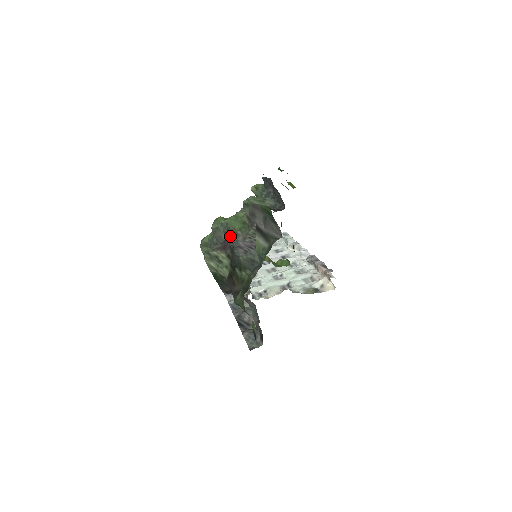
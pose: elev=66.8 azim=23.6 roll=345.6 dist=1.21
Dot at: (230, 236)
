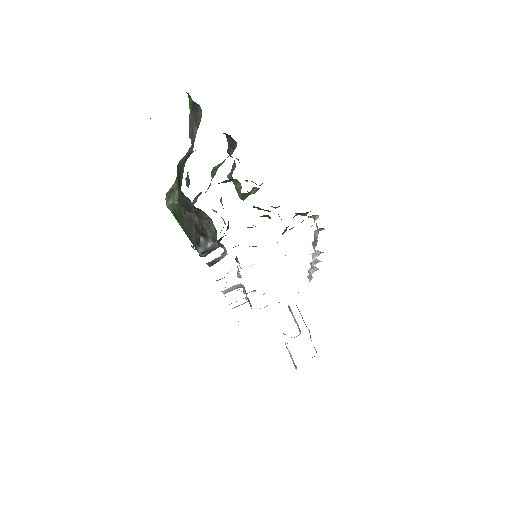
Dot at: (189, 180)
